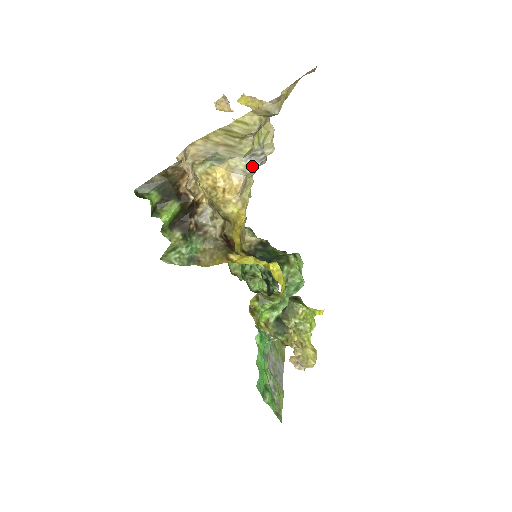
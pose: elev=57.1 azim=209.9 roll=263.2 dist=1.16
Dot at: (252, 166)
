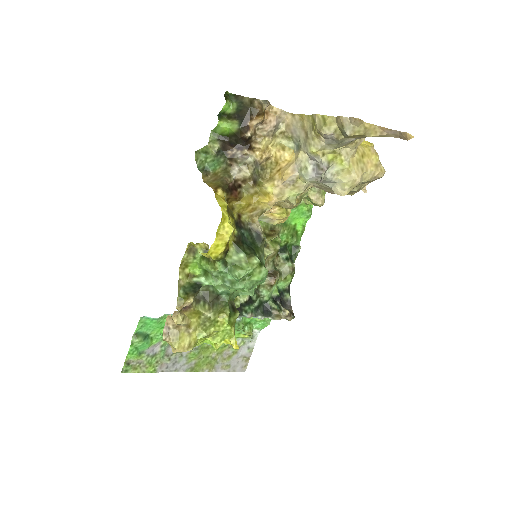
Dot at: (309, 172)
